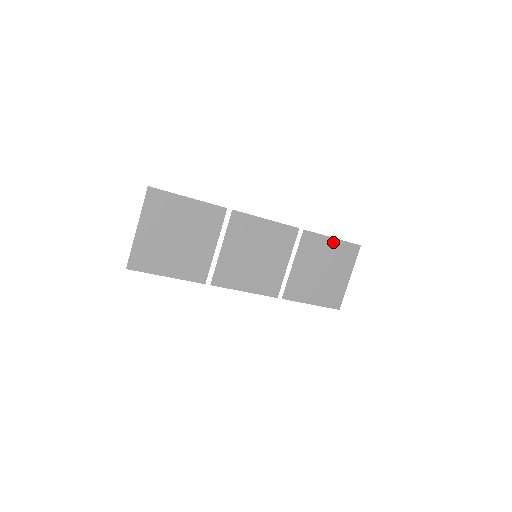
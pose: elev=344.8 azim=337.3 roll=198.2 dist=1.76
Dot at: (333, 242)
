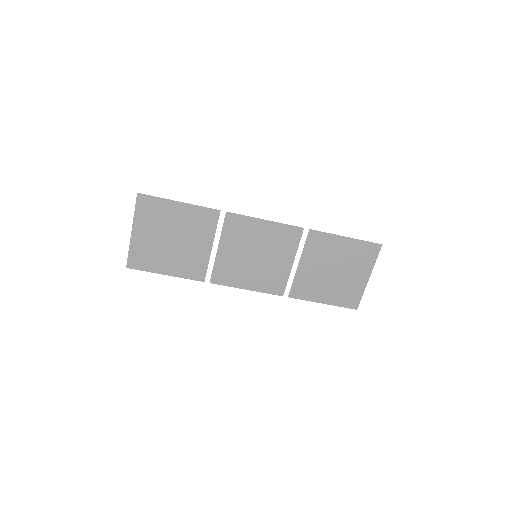
Dot at: (346, 241)
